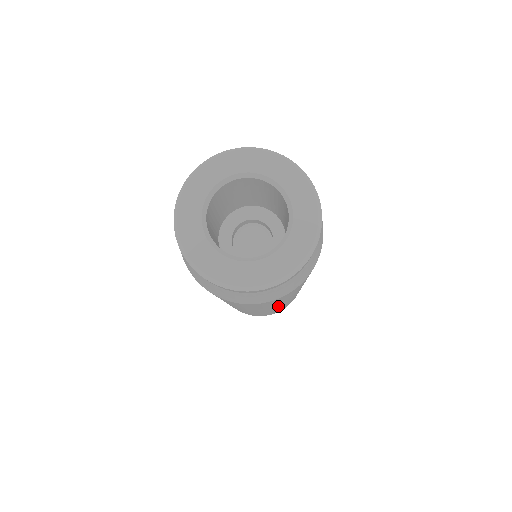
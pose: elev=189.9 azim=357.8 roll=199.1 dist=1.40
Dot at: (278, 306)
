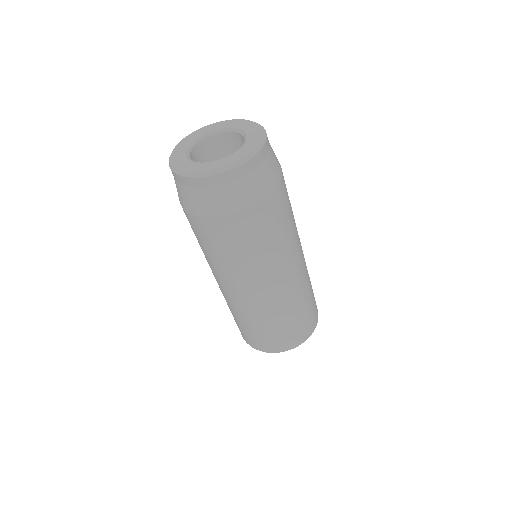
Dot at: (238, 289)
